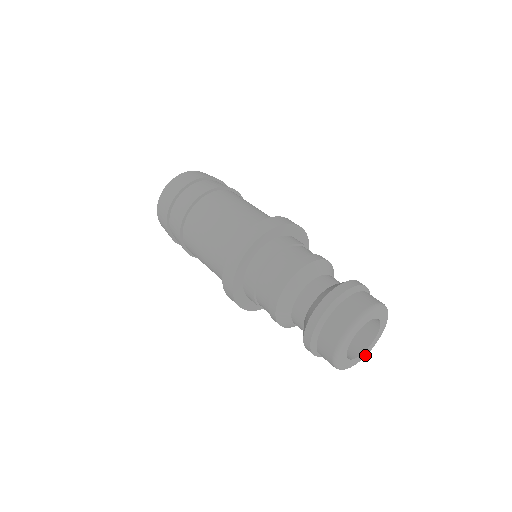
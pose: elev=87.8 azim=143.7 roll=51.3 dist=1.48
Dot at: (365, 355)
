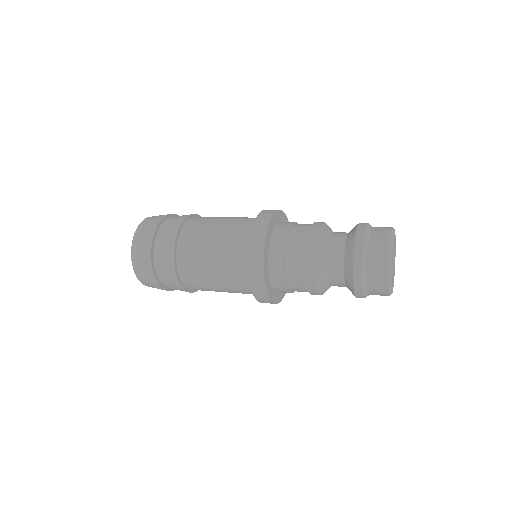
Dot at: (395, 255)
